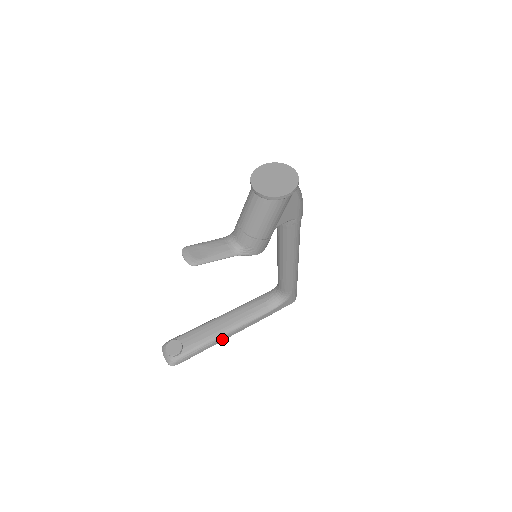
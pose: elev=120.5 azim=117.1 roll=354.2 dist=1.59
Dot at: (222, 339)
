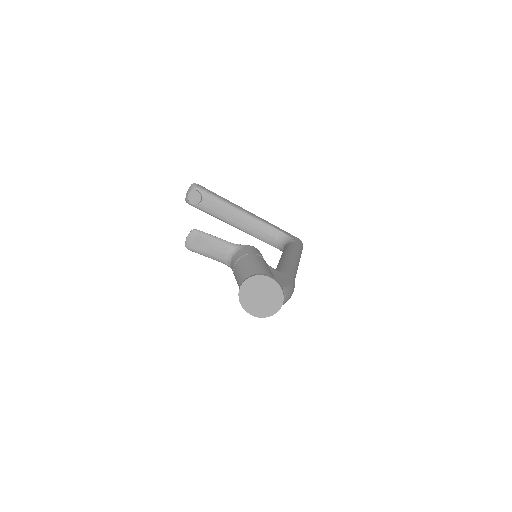
Dot at: occluded
